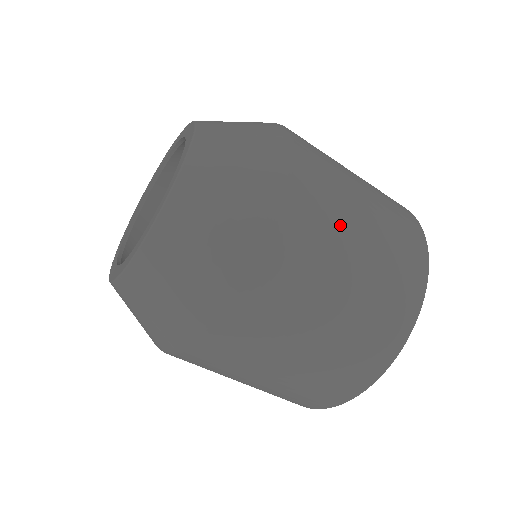
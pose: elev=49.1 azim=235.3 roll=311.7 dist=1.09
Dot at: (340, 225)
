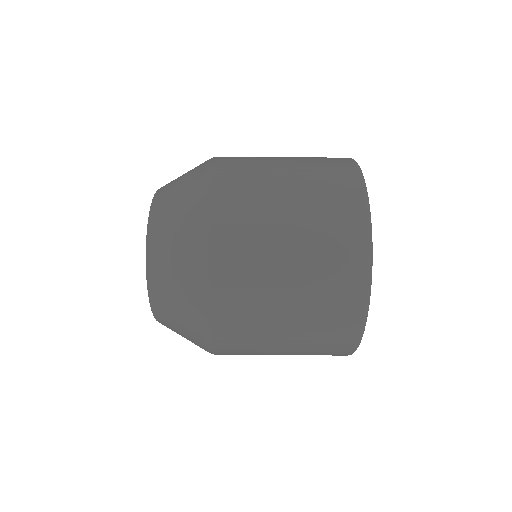
Dot at: (265, 221)
